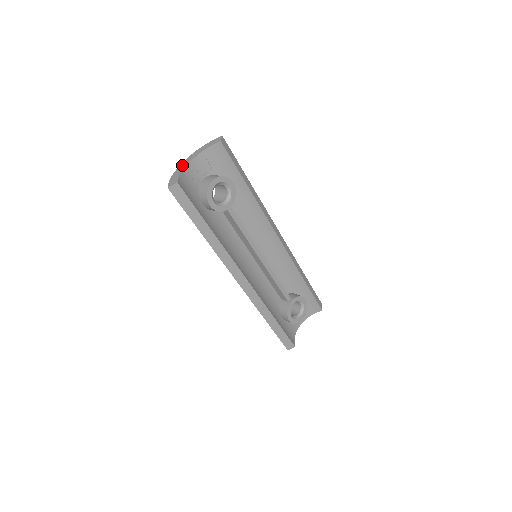
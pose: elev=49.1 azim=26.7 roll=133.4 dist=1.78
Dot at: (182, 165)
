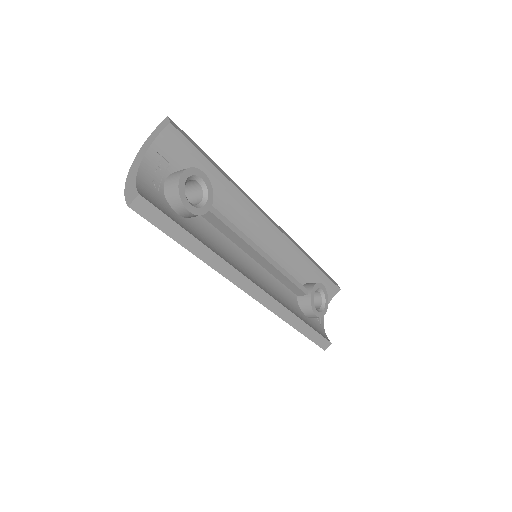
Dot at: (131, 172)
